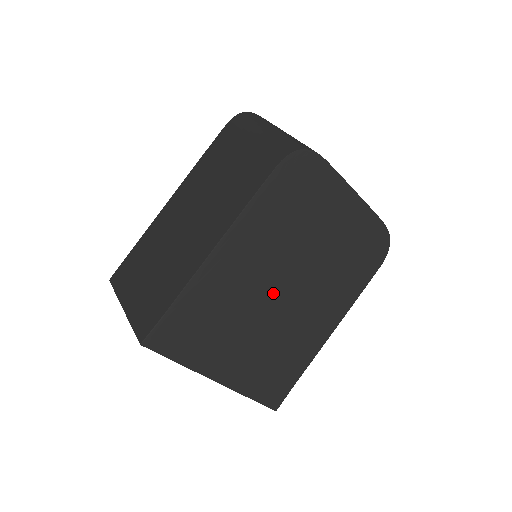
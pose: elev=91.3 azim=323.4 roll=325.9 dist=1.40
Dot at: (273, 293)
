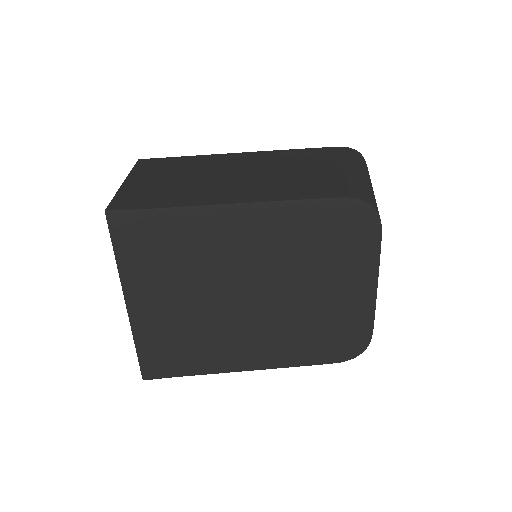
Dot at: (238, 288)
